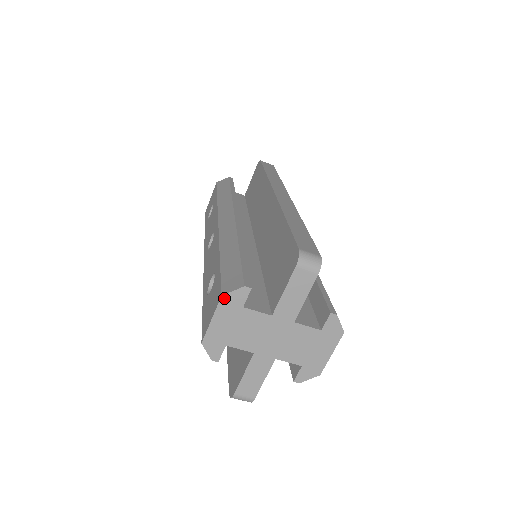
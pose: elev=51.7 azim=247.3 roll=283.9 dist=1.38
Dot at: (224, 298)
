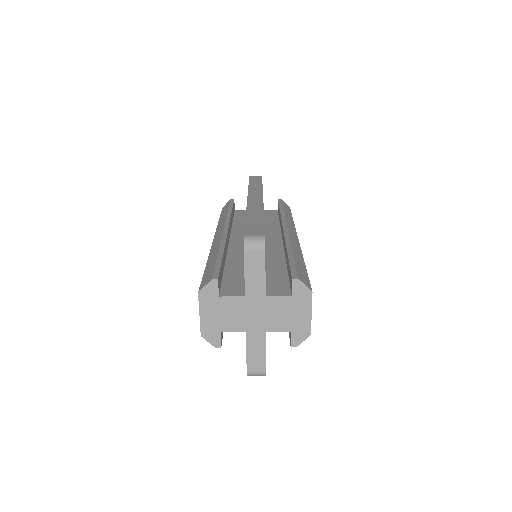
Dot at: (201, 294)
